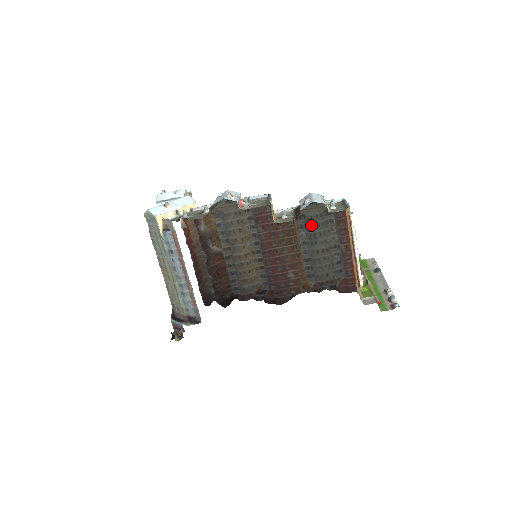
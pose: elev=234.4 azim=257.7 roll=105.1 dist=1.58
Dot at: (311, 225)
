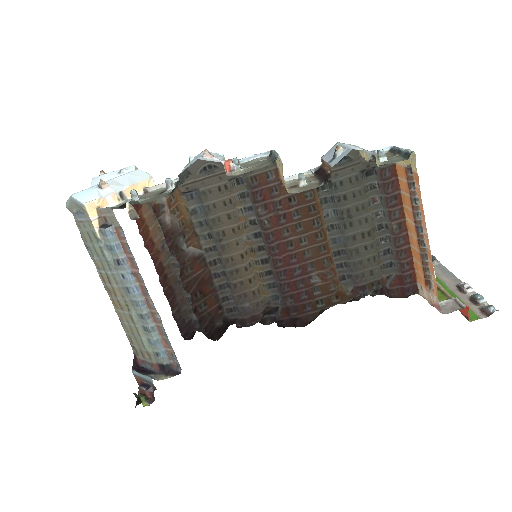
Dot at: (342, 196)
